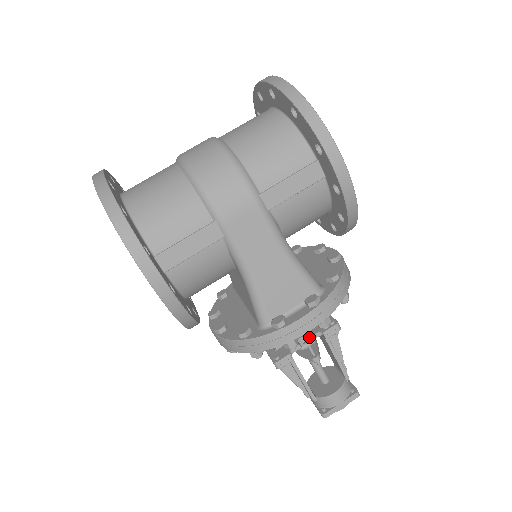
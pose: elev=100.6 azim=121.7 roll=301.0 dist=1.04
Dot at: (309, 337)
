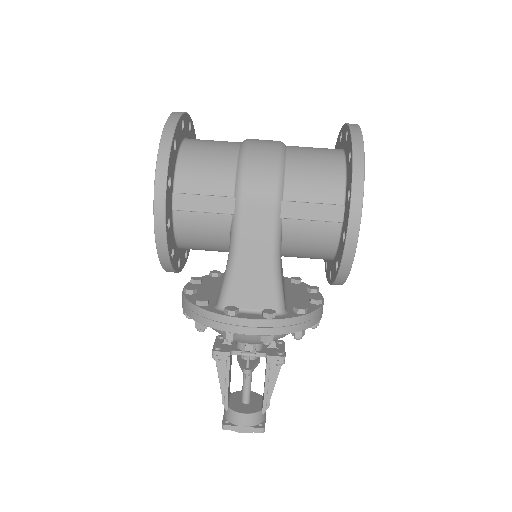
Dot at: (253, 350)
